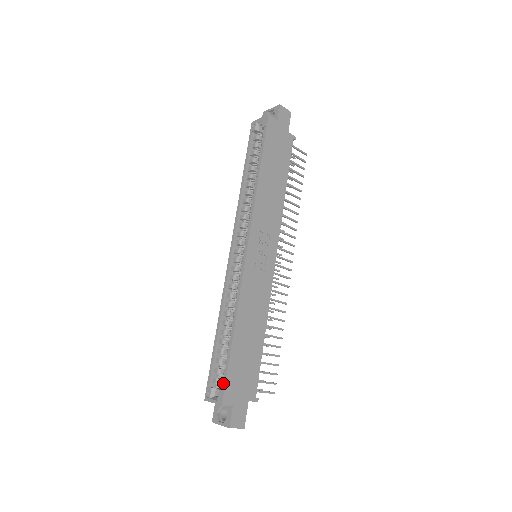
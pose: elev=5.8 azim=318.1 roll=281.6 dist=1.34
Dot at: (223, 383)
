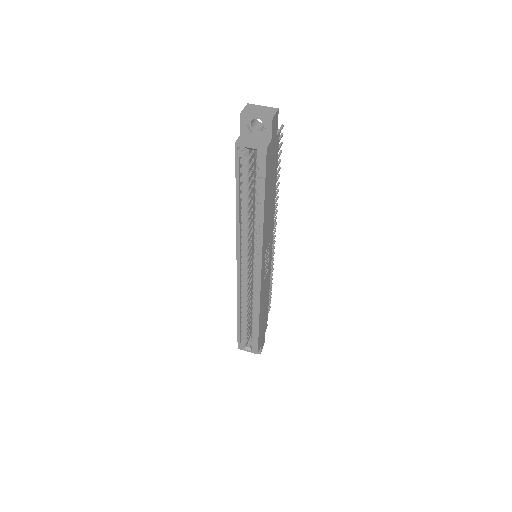
Dot at: (256, 345)
